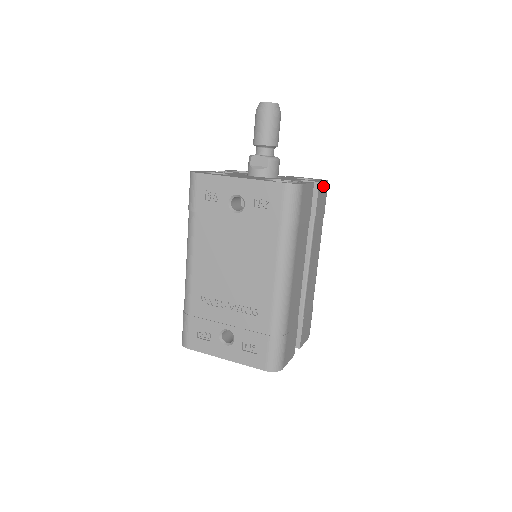
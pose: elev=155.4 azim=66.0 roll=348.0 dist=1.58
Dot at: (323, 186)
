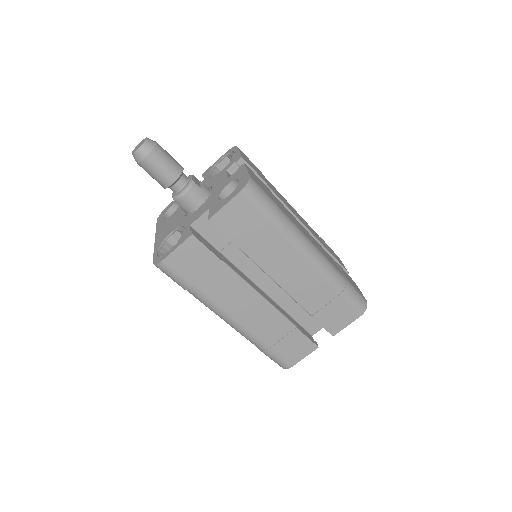
Dot at: (229, 209)
